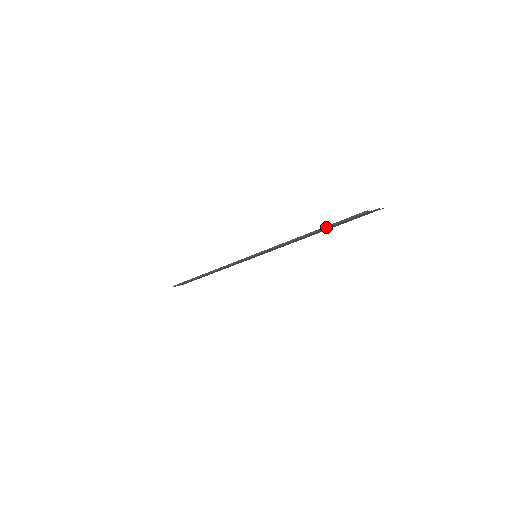
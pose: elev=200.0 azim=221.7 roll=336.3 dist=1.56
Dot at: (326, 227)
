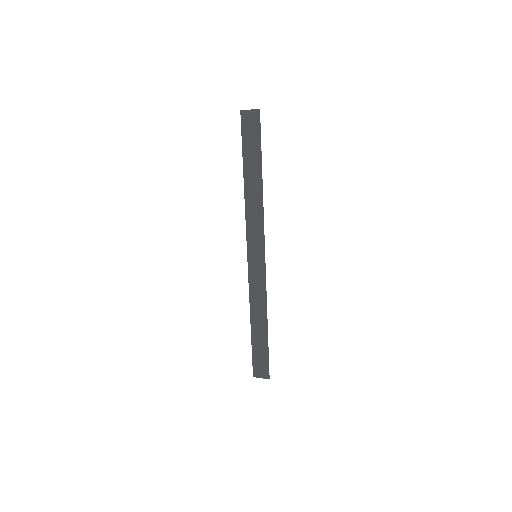
Dot at: (243, 158)
